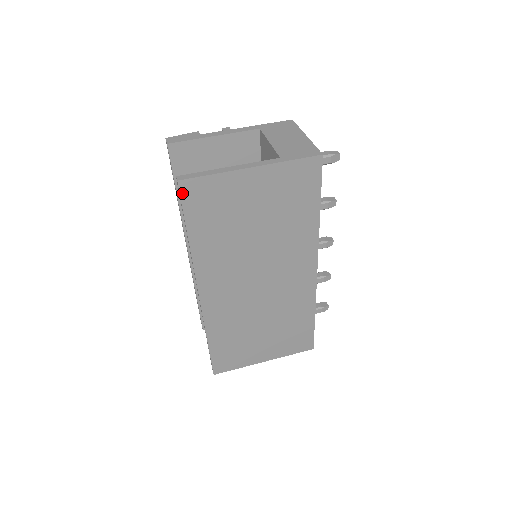
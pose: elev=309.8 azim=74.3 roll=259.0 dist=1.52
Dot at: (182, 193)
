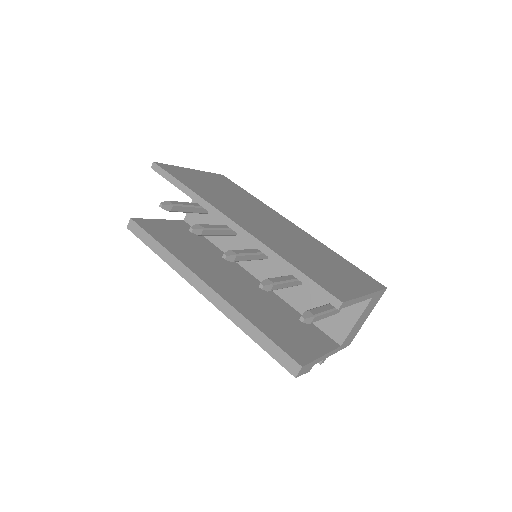
Dot at: (161, 167)
